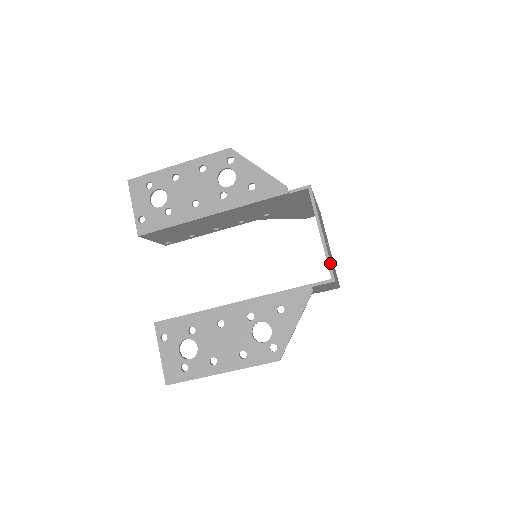
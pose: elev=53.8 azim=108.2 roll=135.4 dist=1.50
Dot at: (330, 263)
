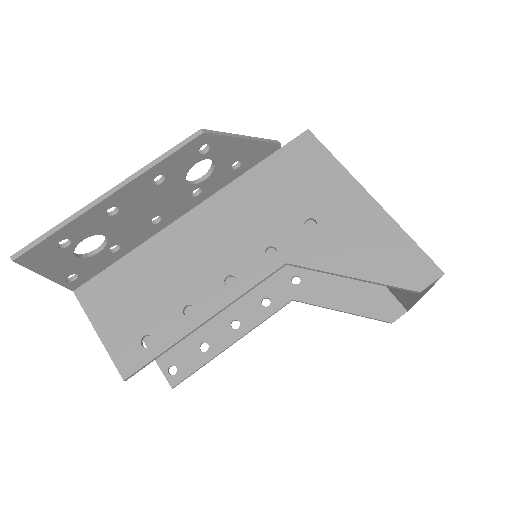
Dot at: occluded
